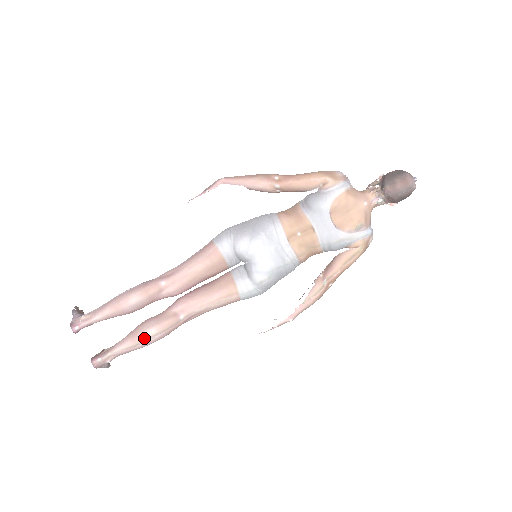
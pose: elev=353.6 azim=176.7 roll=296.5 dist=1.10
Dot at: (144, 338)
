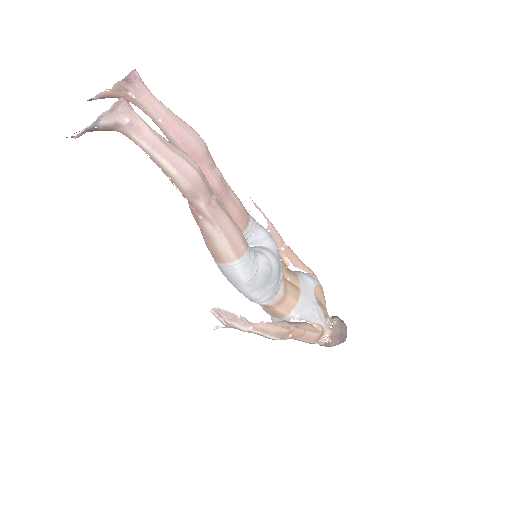
Dot at: (186, 157)
